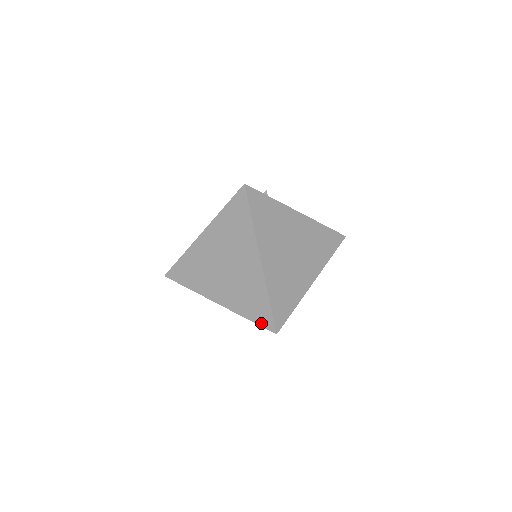
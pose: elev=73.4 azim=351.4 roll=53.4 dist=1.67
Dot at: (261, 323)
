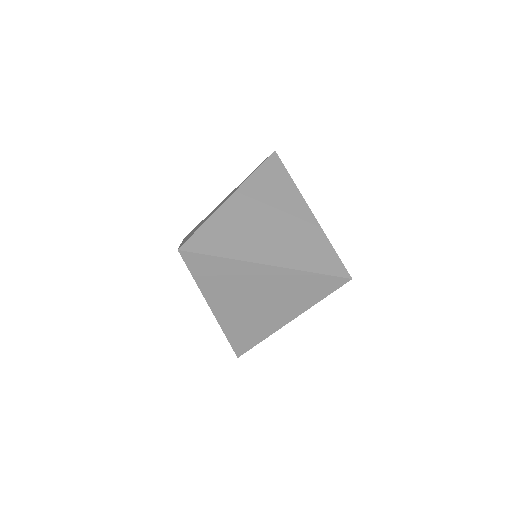
Dot at: occluded
